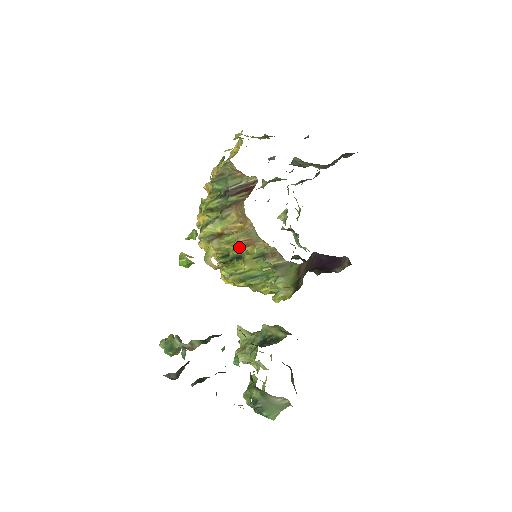
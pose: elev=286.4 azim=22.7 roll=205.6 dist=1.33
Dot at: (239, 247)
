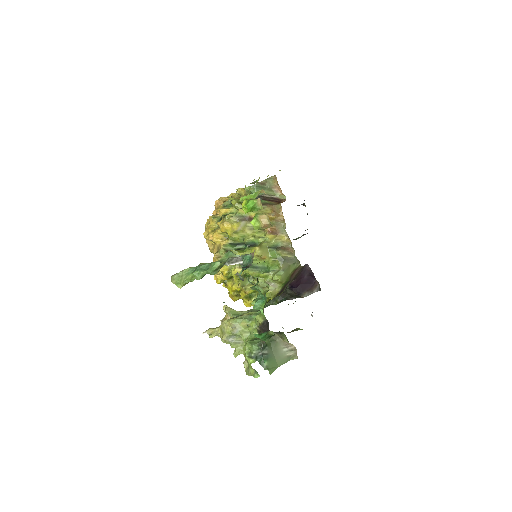
Dot at: (259, 235)
